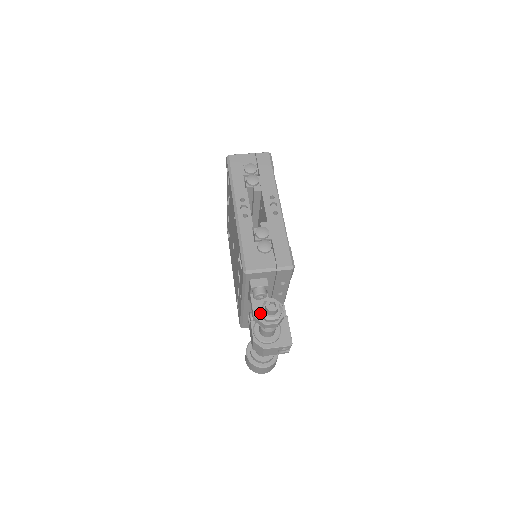
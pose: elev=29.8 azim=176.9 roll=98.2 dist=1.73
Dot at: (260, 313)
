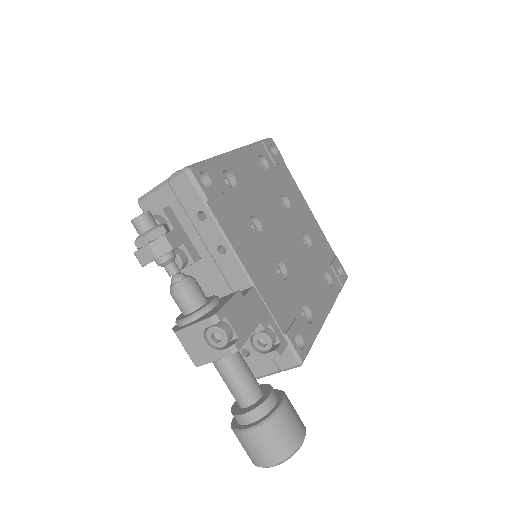
Dot at: occluded
